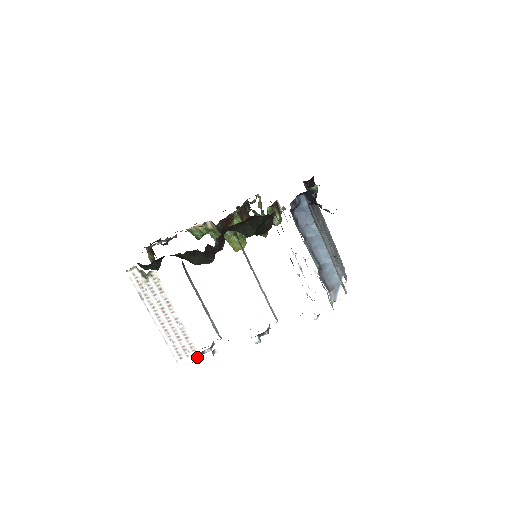
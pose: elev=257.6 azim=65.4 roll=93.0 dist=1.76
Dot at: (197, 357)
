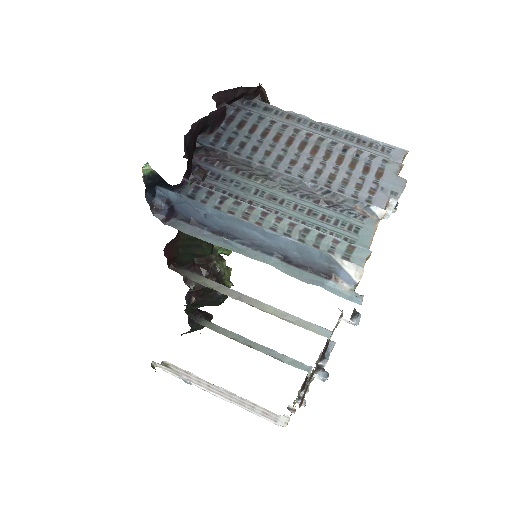
Dot at: (283, 418)
